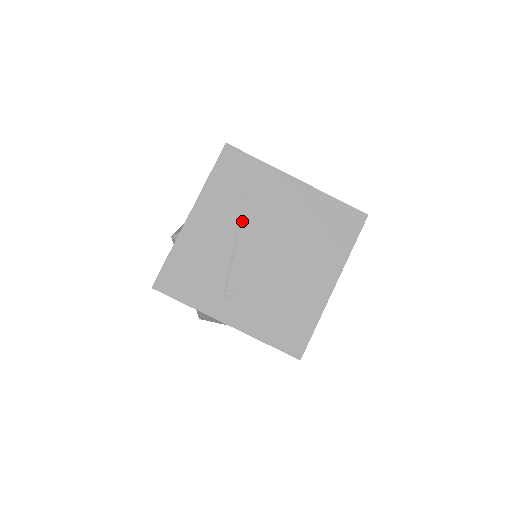
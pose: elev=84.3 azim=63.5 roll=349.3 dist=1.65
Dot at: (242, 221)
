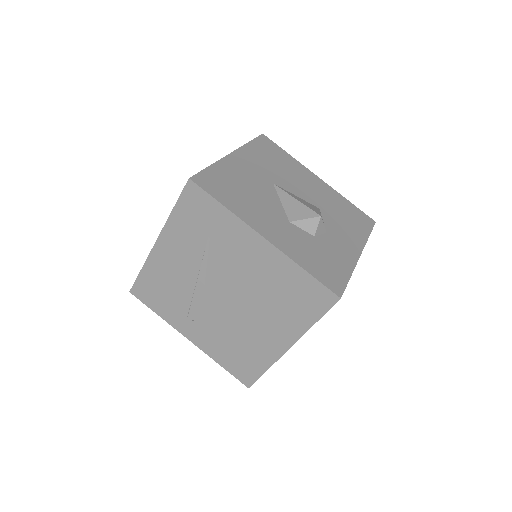
Dot at: (204, 263)
